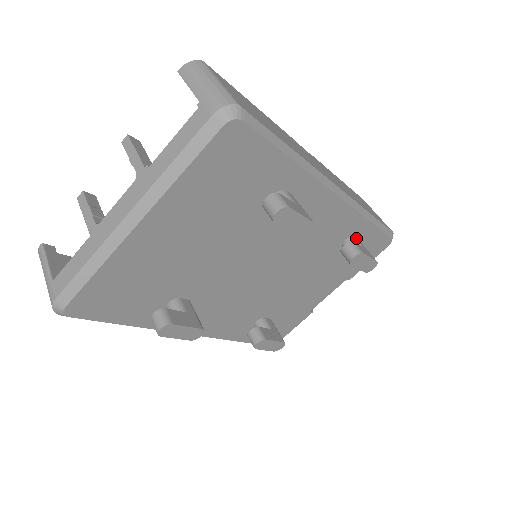
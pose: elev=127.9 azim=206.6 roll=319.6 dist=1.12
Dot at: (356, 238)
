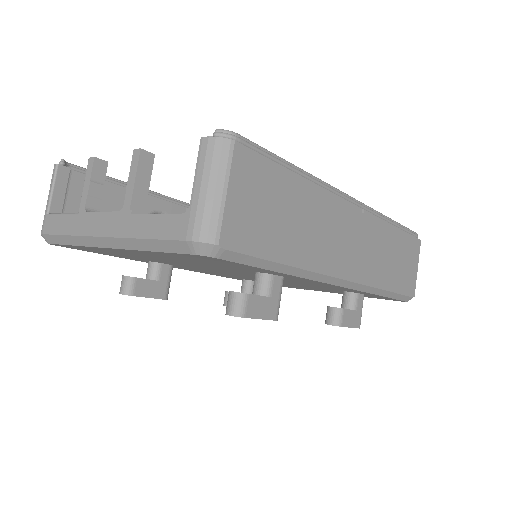
Dot at: (360, 295)
